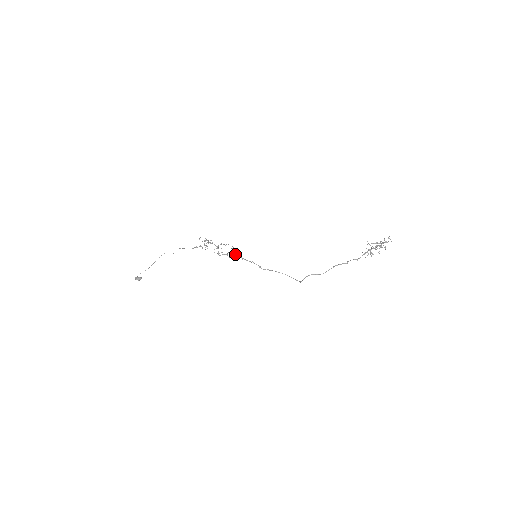
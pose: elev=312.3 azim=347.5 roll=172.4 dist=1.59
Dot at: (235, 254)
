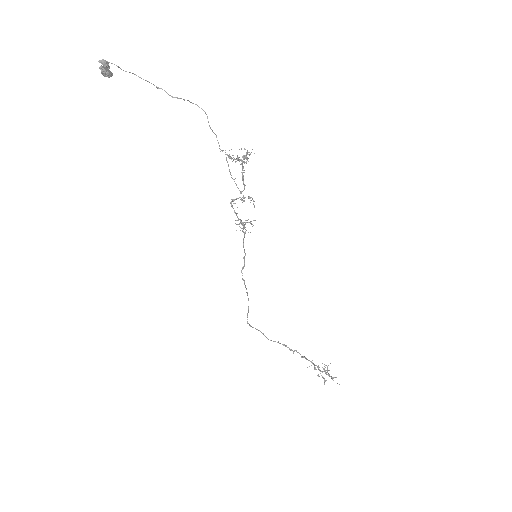
Dot at: (245, 227)
